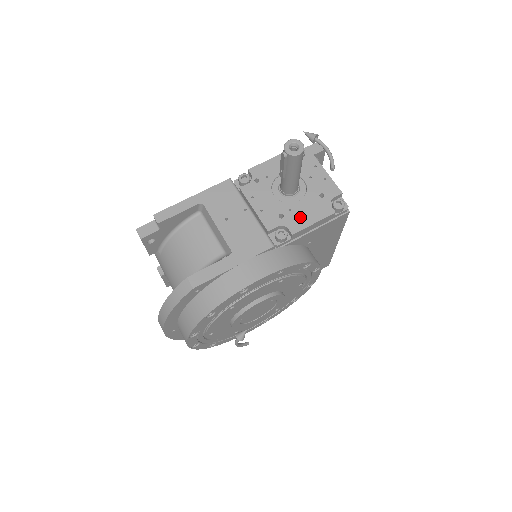
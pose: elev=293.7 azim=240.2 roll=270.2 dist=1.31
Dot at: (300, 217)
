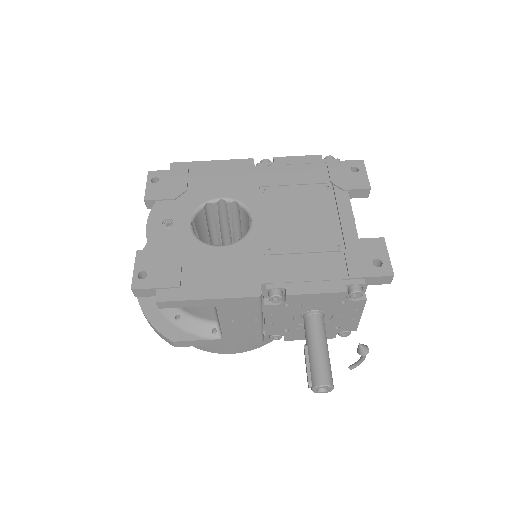
Dot at: (302, 334)
